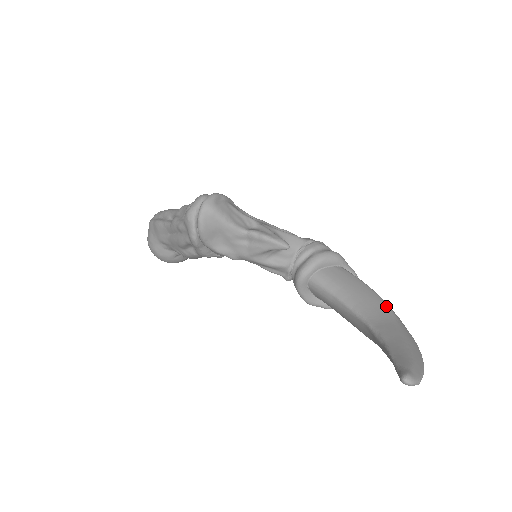
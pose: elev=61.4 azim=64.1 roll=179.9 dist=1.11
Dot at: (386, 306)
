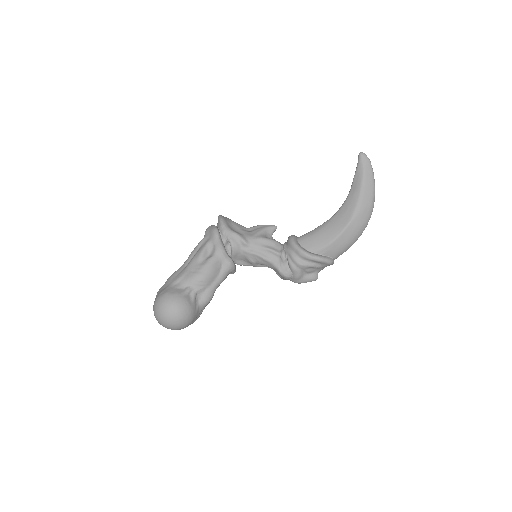
Dot at: occluded
